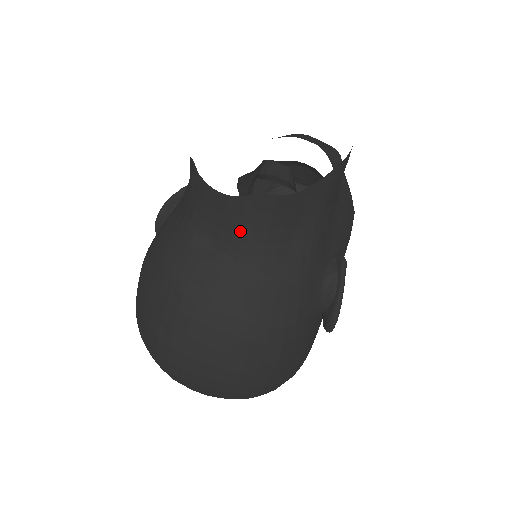
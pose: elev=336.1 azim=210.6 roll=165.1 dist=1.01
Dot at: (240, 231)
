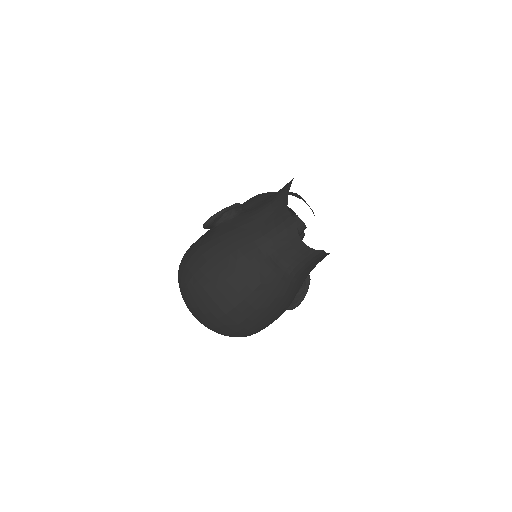
Dot at: (300, 262)
